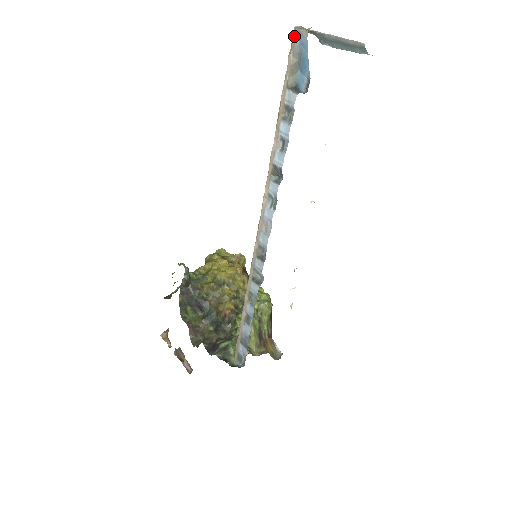
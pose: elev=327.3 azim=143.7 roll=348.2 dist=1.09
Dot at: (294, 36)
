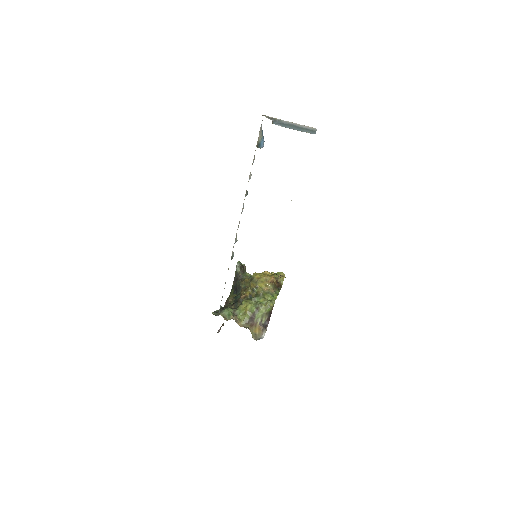
Dot at: (262, 120)
